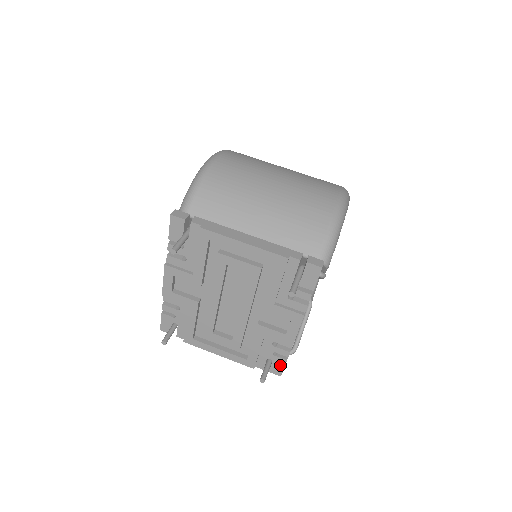
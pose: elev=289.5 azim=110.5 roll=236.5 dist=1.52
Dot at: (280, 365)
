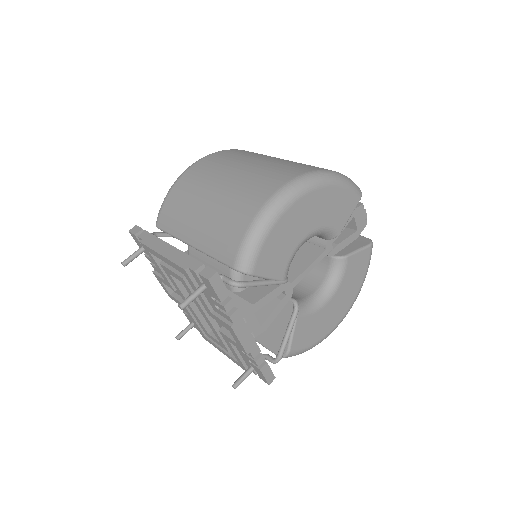
Dot at: (260, 373)
